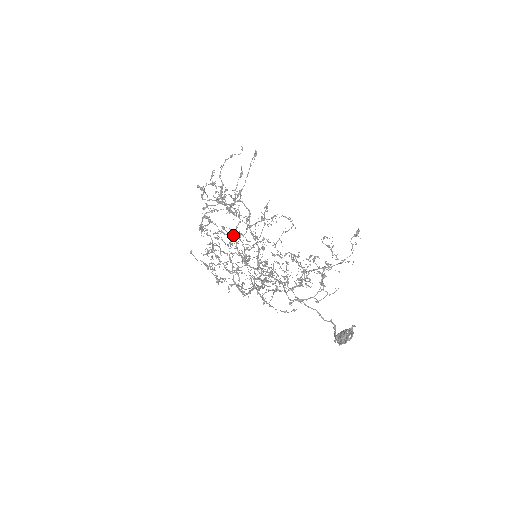
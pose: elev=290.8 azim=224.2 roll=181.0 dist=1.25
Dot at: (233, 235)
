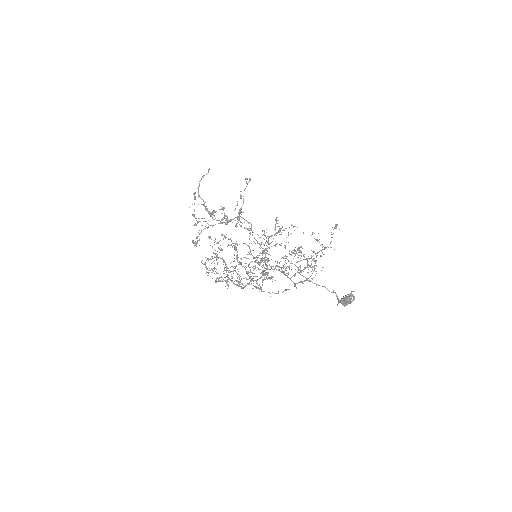
Dot at: occluded
